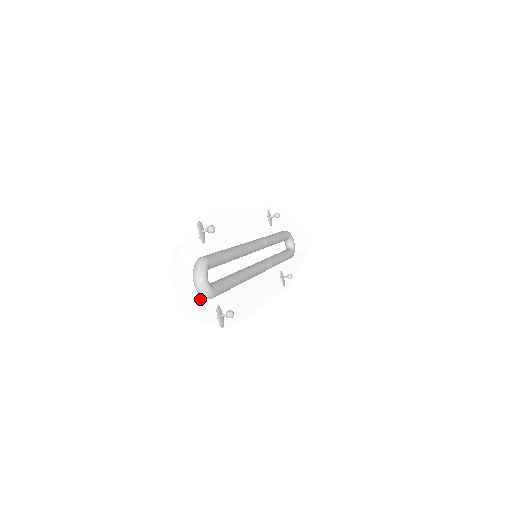
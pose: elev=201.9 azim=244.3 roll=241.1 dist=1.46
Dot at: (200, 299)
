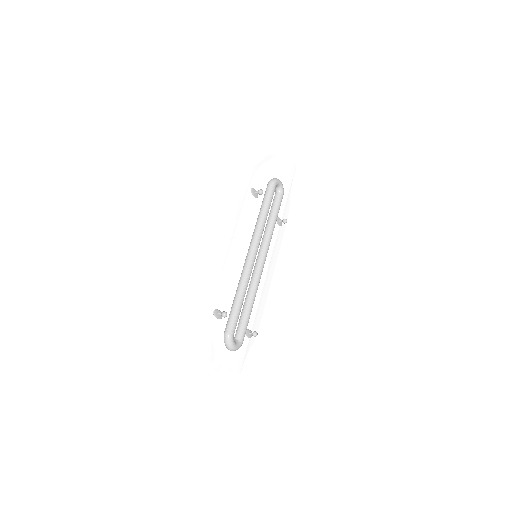
Dot at: (239, 373)
